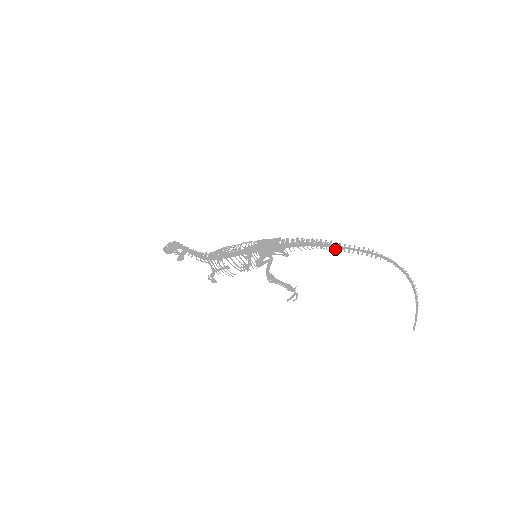
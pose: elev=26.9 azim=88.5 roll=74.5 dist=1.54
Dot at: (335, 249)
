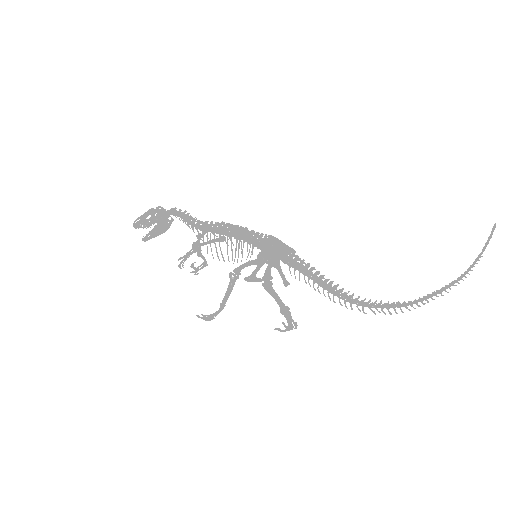
Dot at: (346, 295)
